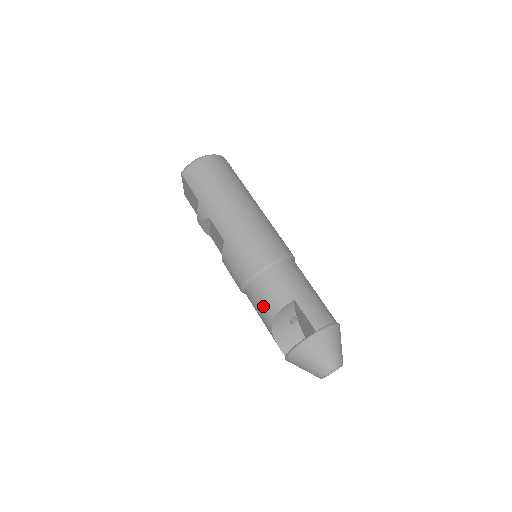
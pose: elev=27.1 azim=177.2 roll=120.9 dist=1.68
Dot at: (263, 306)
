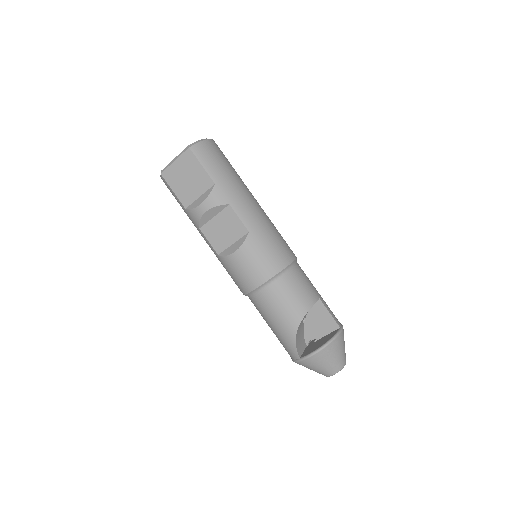
Dot at: (293, 303)
